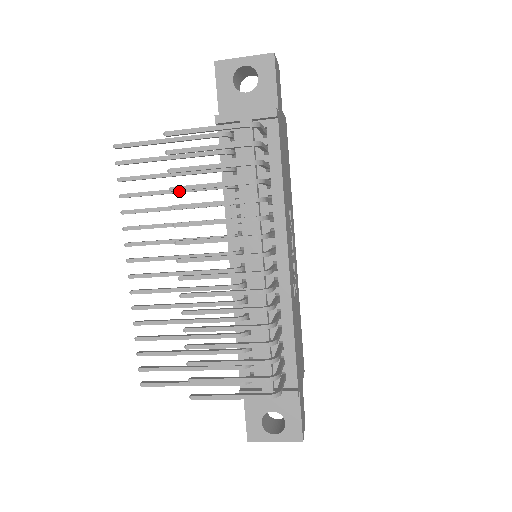
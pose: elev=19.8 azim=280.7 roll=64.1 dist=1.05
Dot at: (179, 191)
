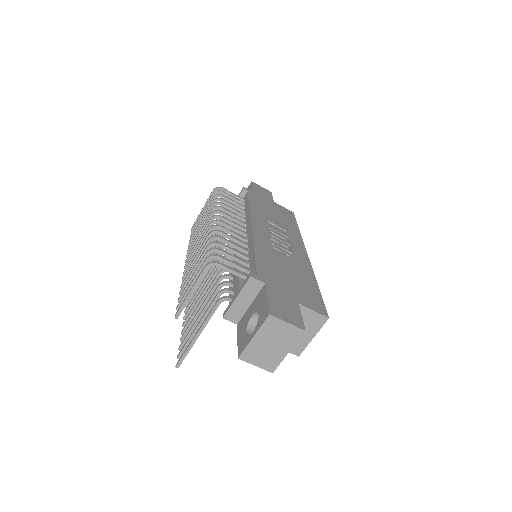
Dot at: occluded
